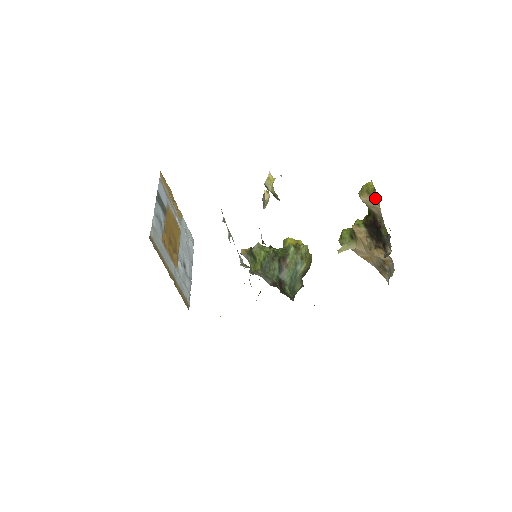
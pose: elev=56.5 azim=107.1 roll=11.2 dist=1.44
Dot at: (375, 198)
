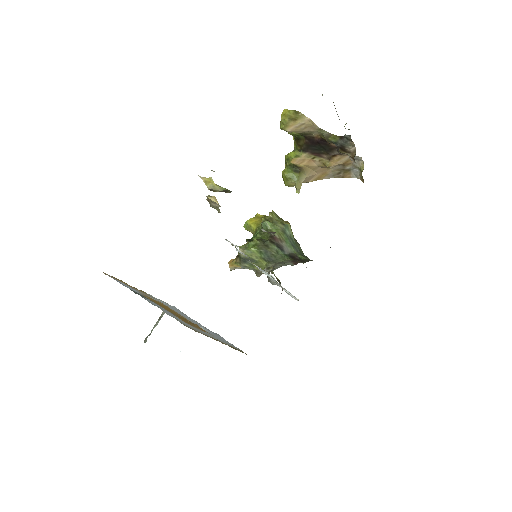
Dot at: (303, 118)
